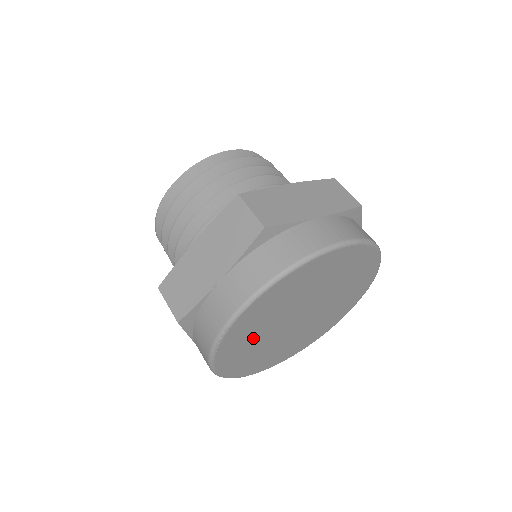
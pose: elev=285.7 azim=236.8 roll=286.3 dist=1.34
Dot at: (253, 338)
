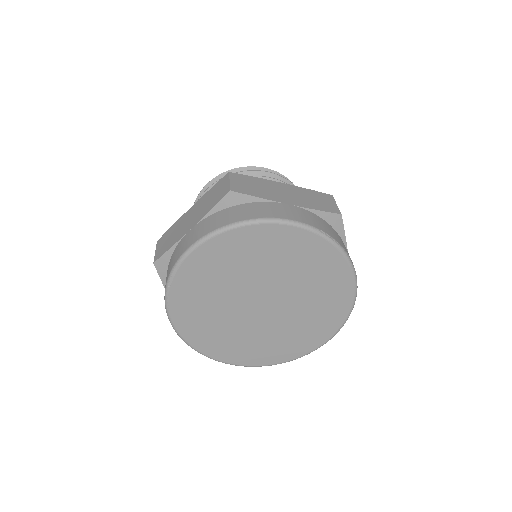
Dot at: (208, 300)
